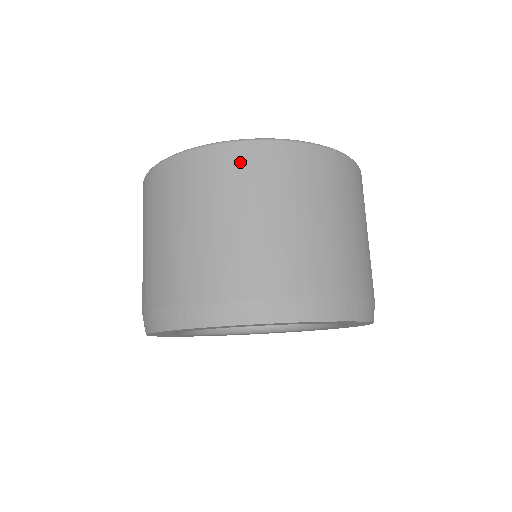
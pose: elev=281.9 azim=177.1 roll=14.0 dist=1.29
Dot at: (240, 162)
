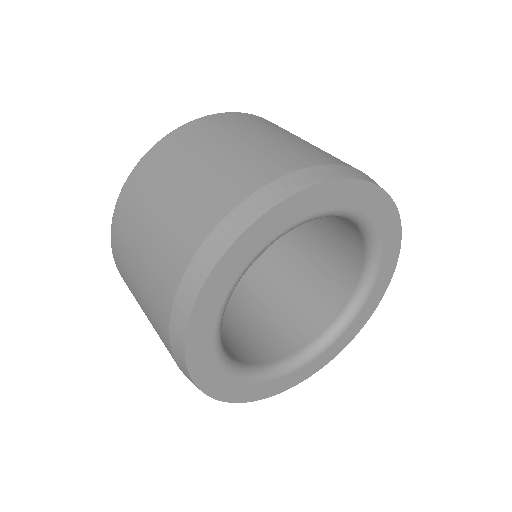
Dot at: (138, 181)
